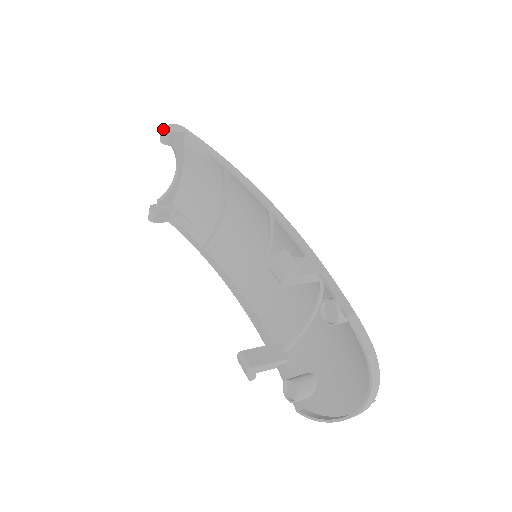
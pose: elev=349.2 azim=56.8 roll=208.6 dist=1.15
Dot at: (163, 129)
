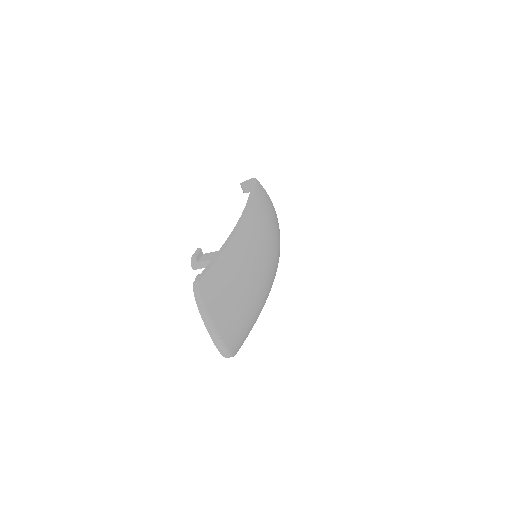
Dot at: (240, 184)
